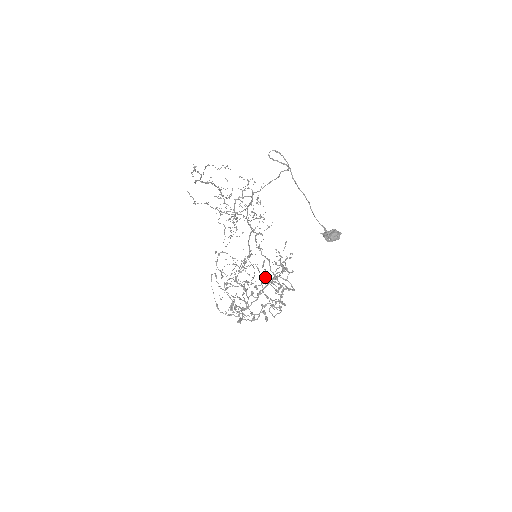
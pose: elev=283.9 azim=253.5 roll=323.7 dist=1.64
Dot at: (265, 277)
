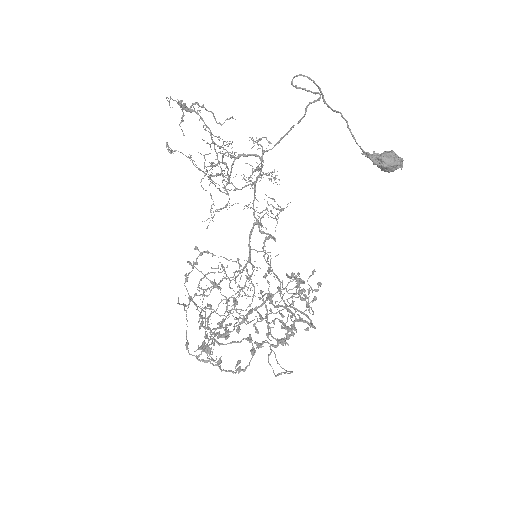
Dot at: occluded
